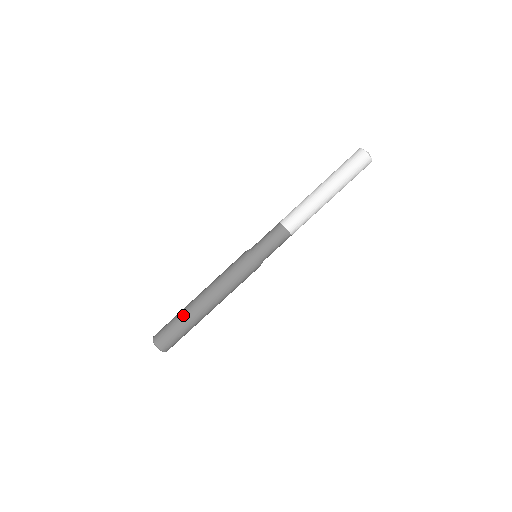
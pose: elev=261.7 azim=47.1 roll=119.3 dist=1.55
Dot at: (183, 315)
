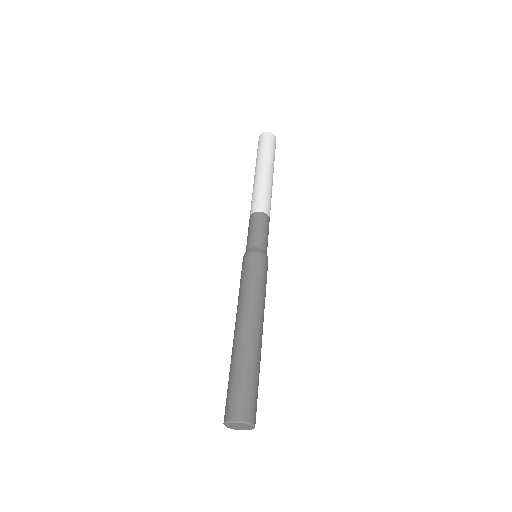
Dot at: (231, 360)
